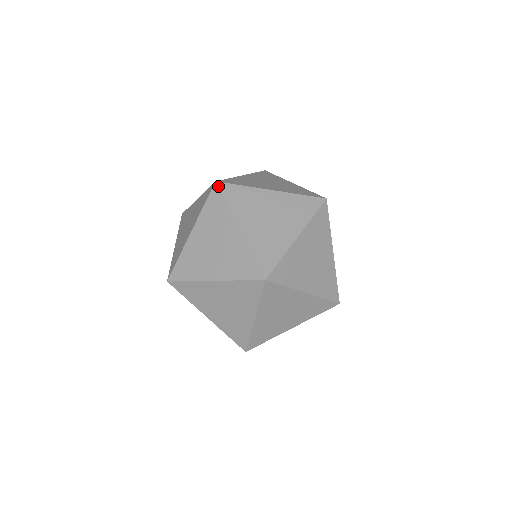
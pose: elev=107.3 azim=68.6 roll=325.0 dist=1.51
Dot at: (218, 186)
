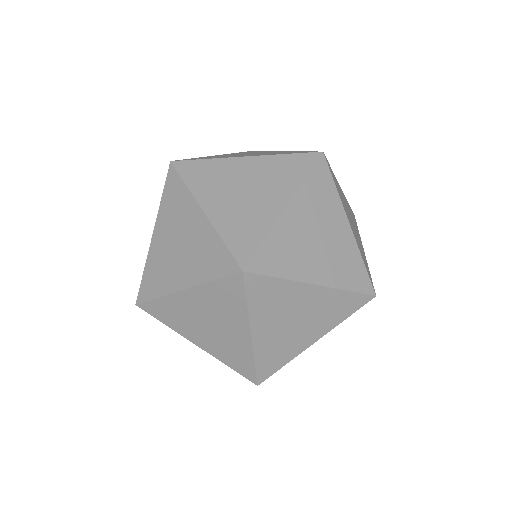
Dot at: (320, 157)
